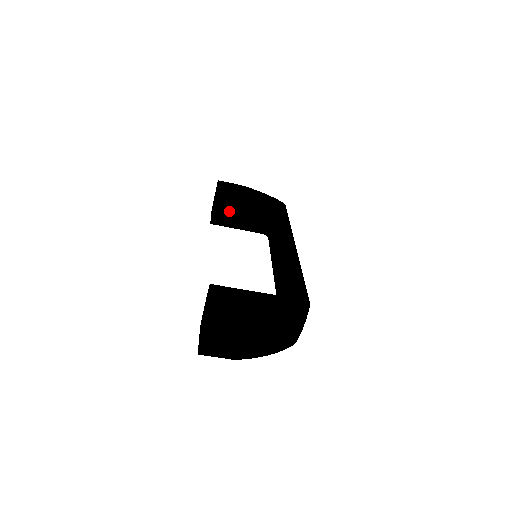
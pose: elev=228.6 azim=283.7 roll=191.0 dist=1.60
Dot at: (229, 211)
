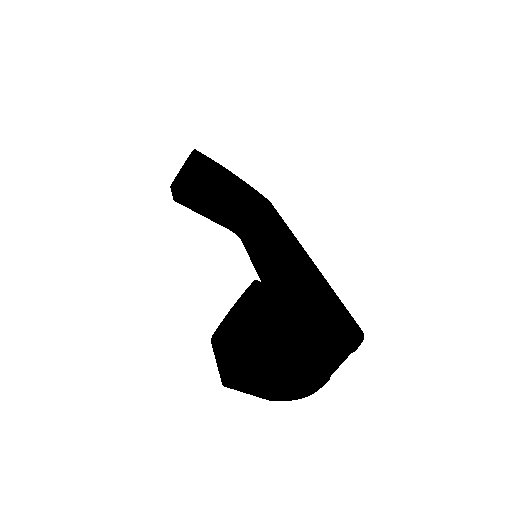
Dot at: (205, 191)
